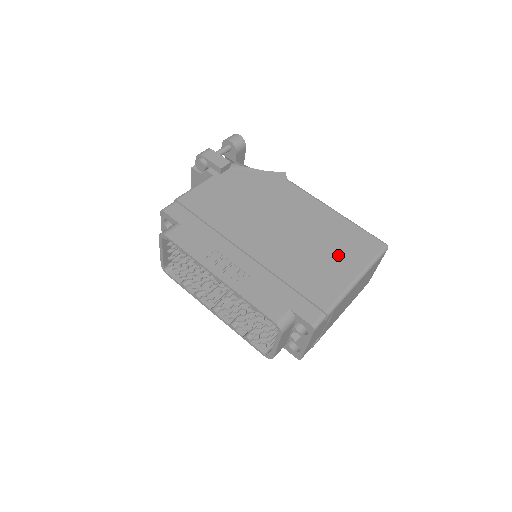
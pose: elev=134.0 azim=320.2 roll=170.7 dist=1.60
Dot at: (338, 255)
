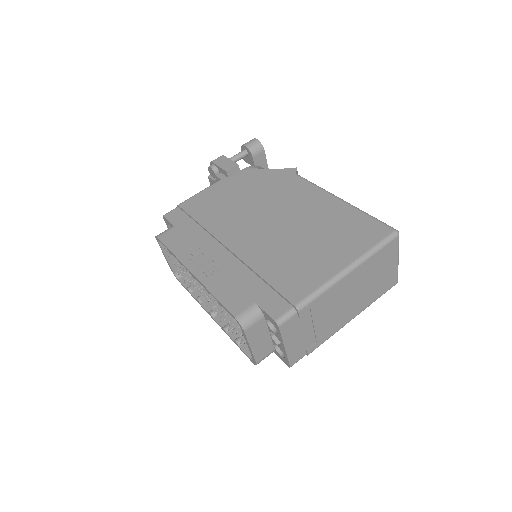
Dot at: (330, 245)
